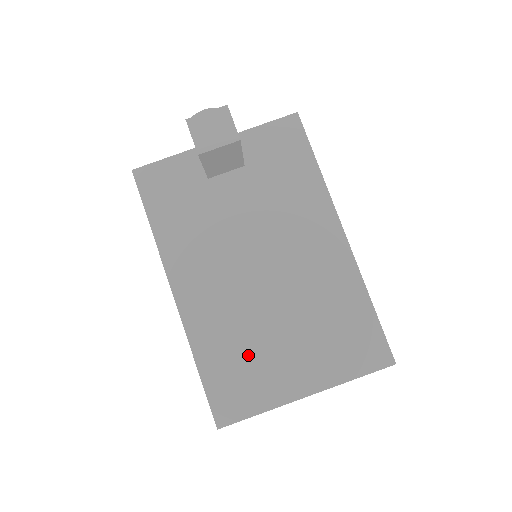
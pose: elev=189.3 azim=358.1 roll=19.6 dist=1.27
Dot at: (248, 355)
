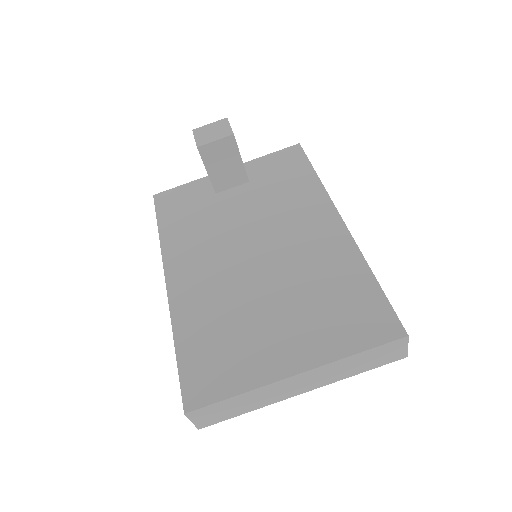
Dot at: (231, 332)
